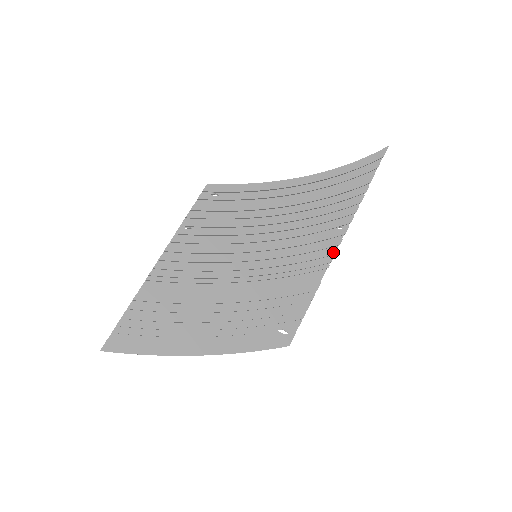
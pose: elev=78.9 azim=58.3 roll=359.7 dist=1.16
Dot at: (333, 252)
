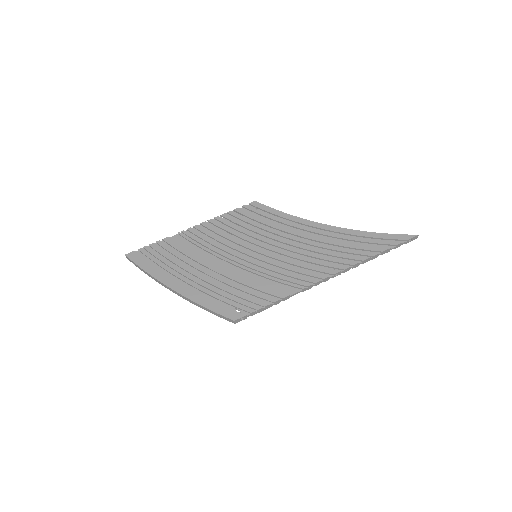
Dot at: (315, 281)
